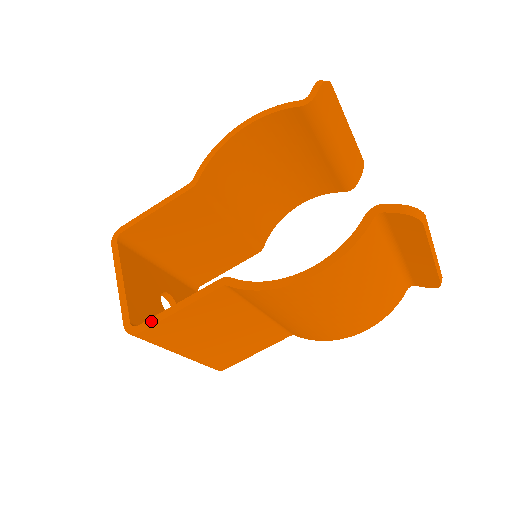
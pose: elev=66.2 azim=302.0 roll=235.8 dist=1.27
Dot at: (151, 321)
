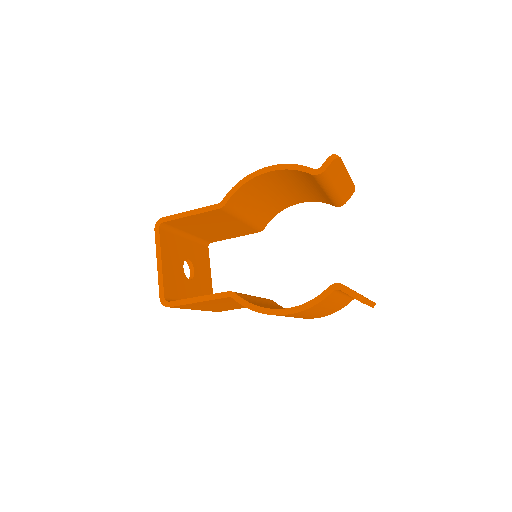
Dot at: (179, 302)
